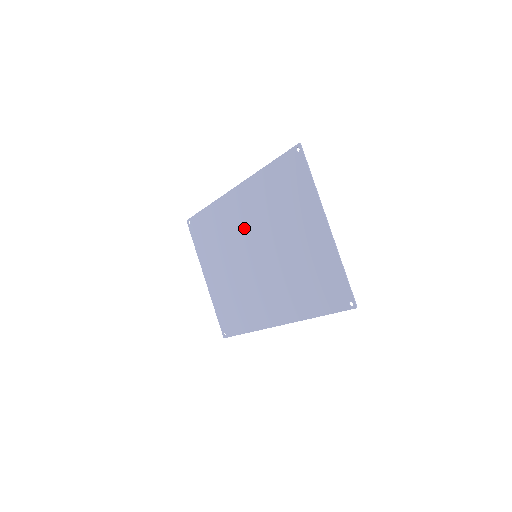
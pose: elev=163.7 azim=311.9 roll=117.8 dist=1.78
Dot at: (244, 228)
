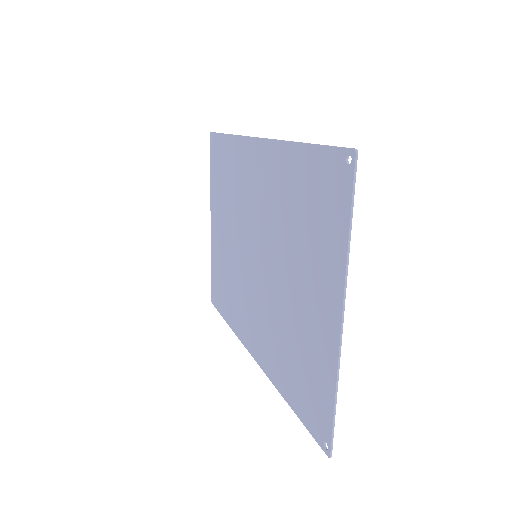
Dot at: (254, 207)
